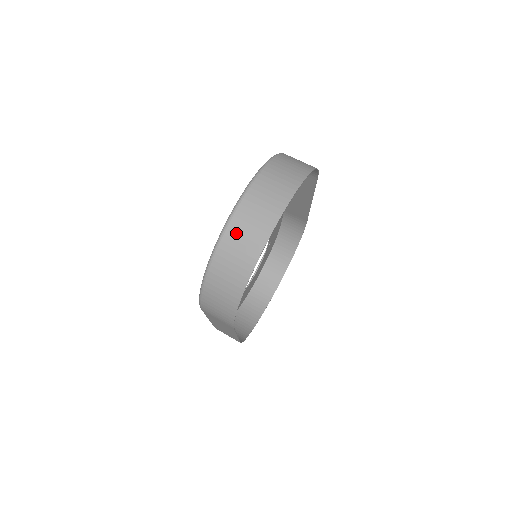
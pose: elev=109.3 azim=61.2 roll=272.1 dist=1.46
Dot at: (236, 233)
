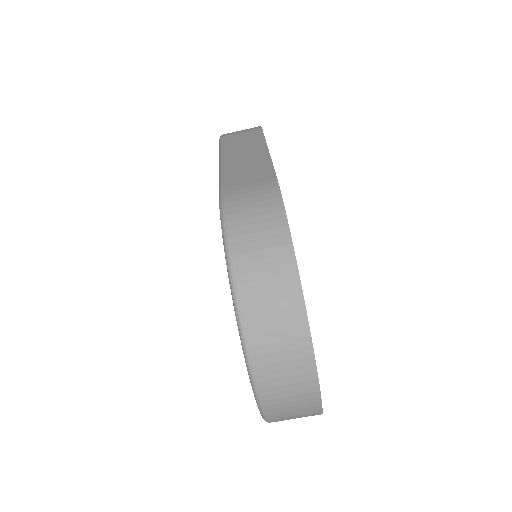
Dot at: (280, 412)
